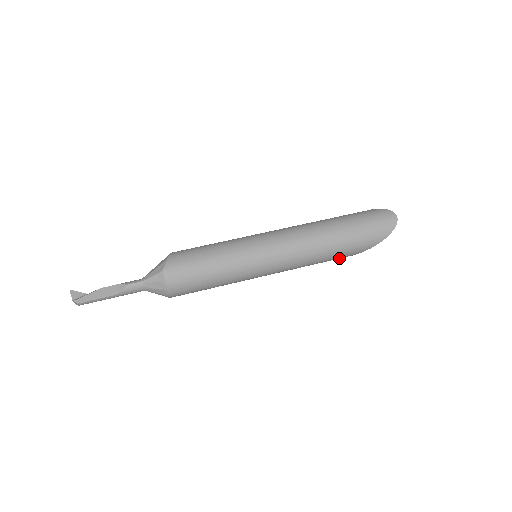
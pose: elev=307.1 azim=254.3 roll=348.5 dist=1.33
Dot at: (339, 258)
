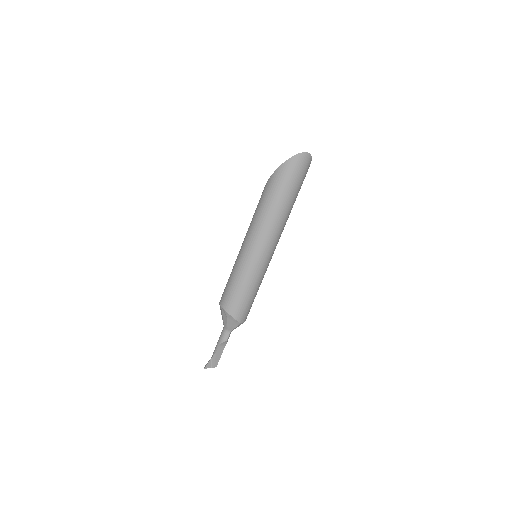
Dot at: occluded
